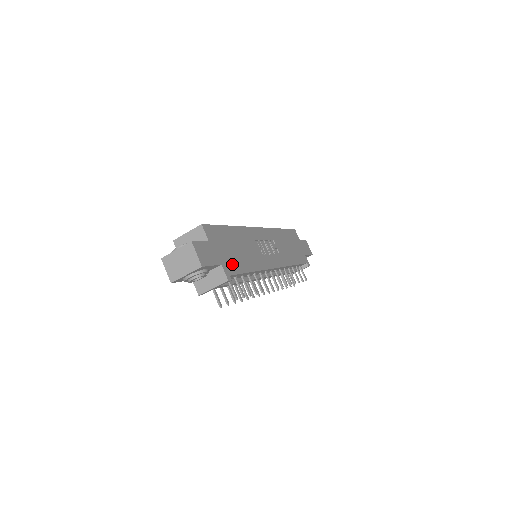
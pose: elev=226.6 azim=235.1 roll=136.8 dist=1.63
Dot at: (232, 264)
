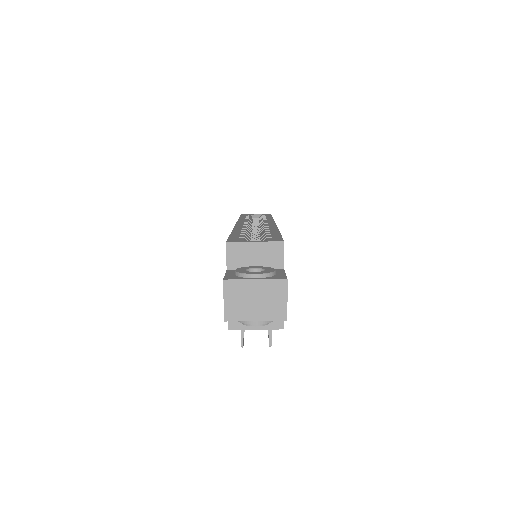
Dot at: occluded
